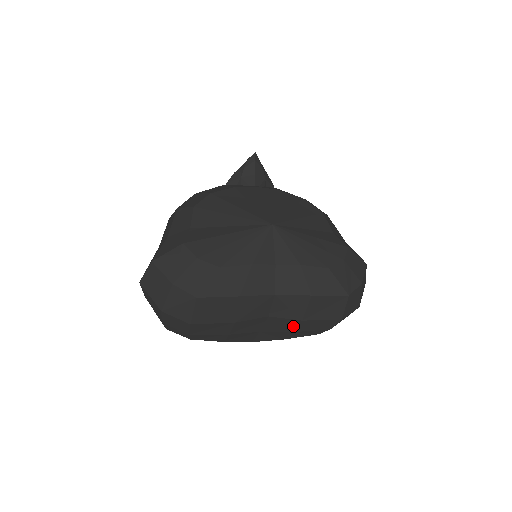
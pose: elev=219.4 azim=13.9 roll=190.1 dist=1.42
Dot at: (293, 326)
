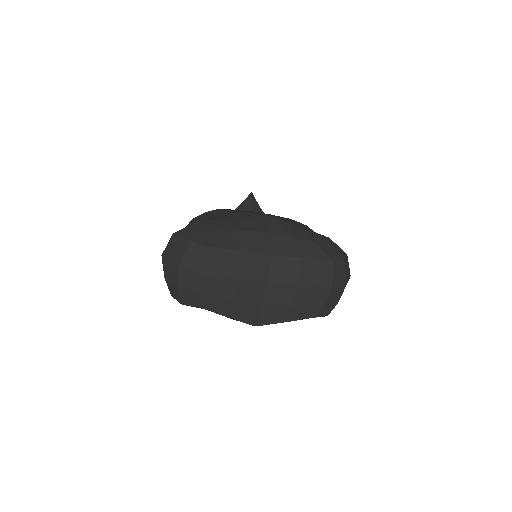
Dot at: (290, 295)
